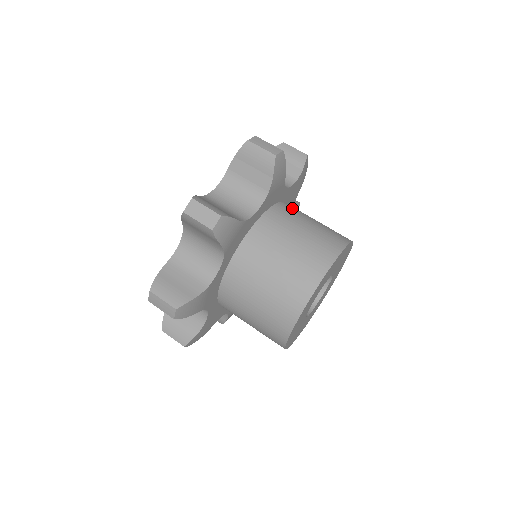
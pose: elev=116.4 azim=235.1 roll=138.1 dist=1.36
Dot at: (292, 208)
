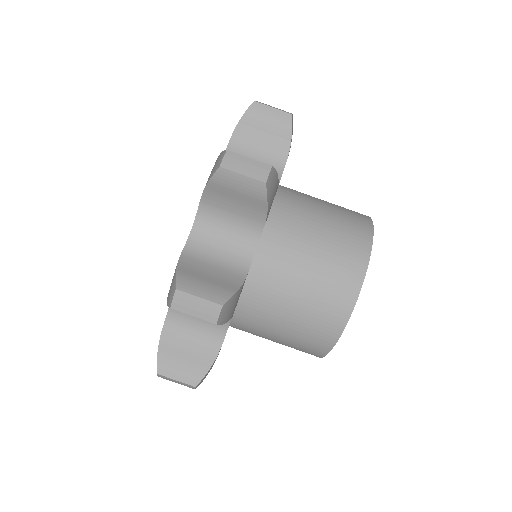
Dot at: occluded
